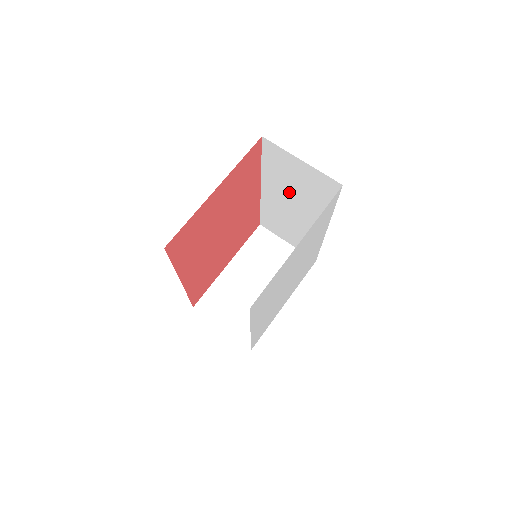
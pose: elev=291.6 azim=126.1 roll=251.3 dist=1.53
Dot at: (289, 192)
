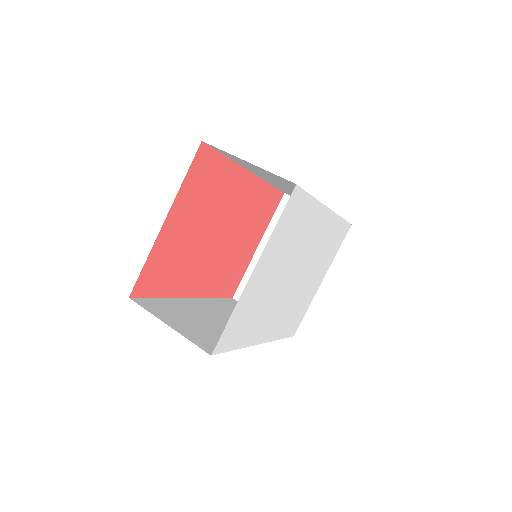
Dot at: (271, 179)
